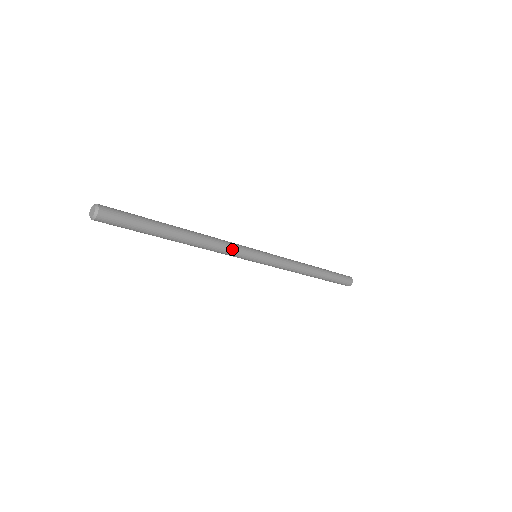
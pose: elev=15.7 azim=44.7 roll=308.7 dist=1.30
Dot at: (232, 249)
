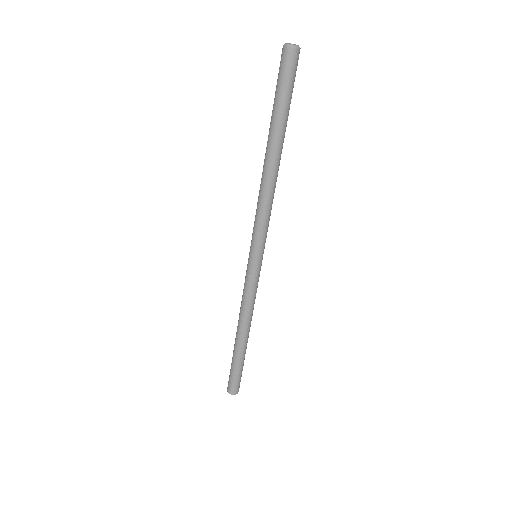
Dot at: (268, 220)
